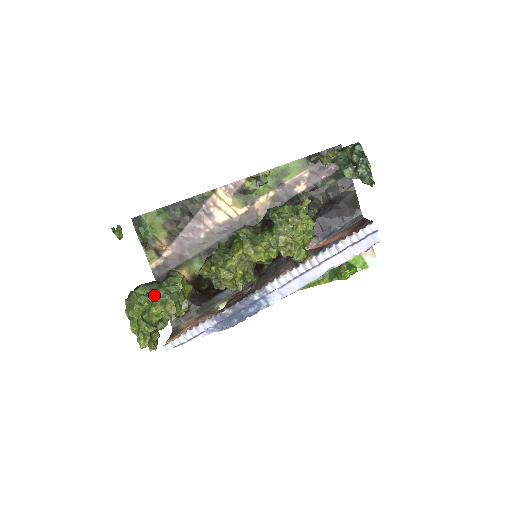
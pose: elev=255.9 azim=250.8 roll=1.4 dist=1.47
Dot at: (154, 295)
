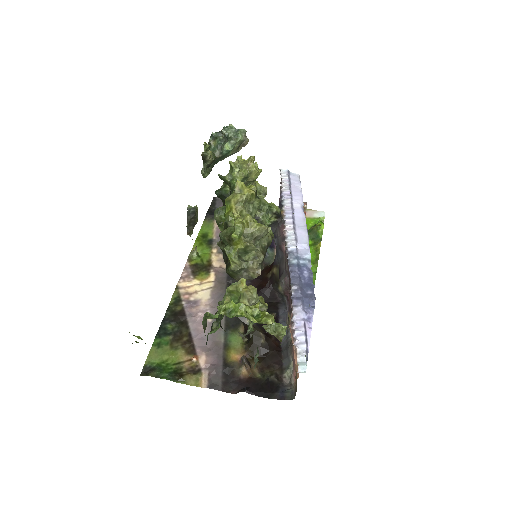
Dot at: occluded
